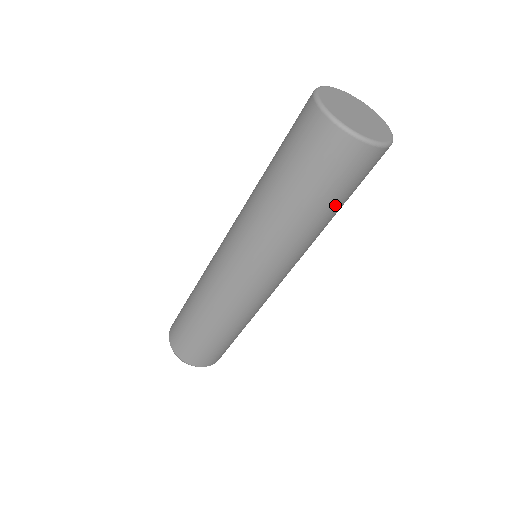
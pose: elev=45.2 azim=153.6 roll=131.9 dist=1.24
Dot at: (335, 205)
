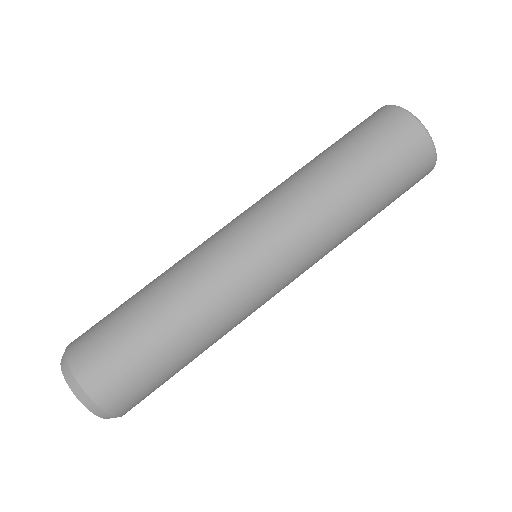
Dot at: (381, 196)
